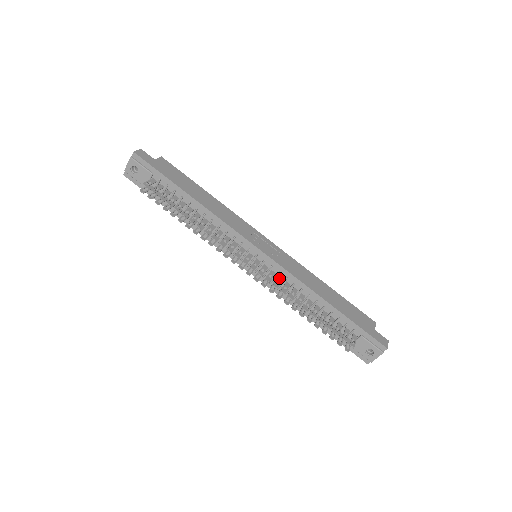
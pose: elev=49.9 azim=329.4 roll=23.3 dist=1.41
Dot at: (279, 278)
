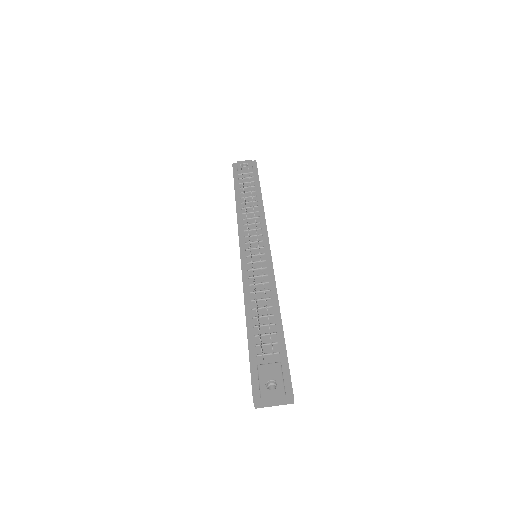
Dot at: (262, 269)
